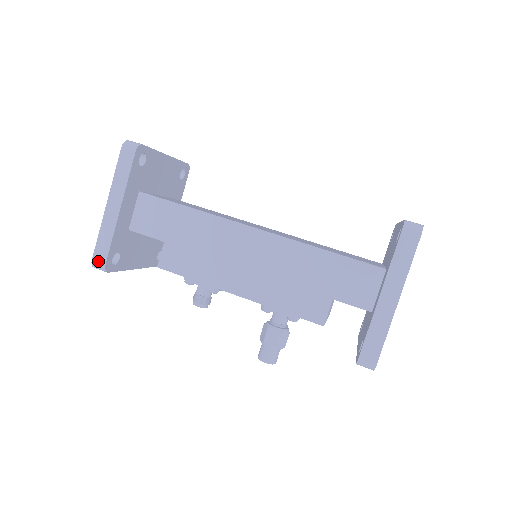
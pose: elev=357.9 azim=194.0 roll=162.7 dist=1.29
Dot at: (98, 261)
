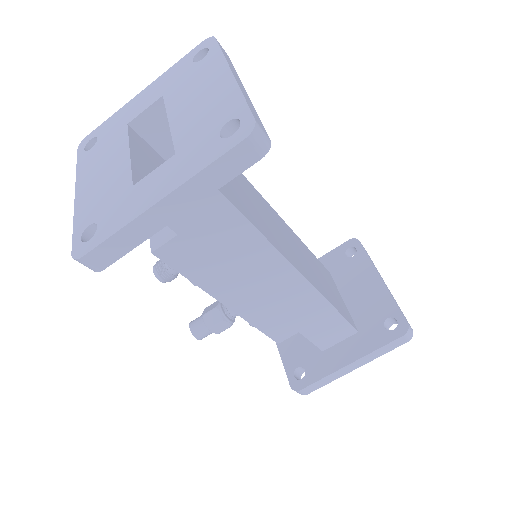
Dot at: (93, 262)
